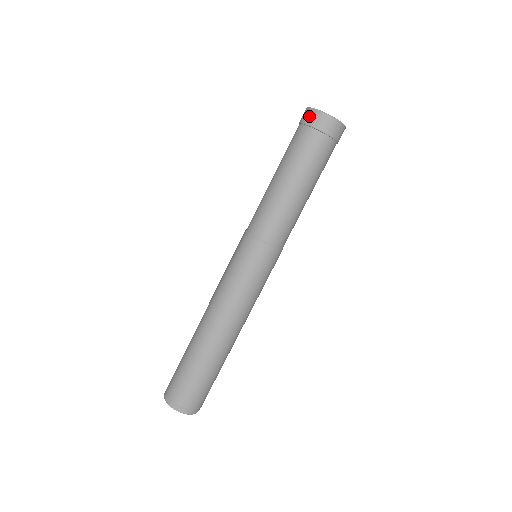
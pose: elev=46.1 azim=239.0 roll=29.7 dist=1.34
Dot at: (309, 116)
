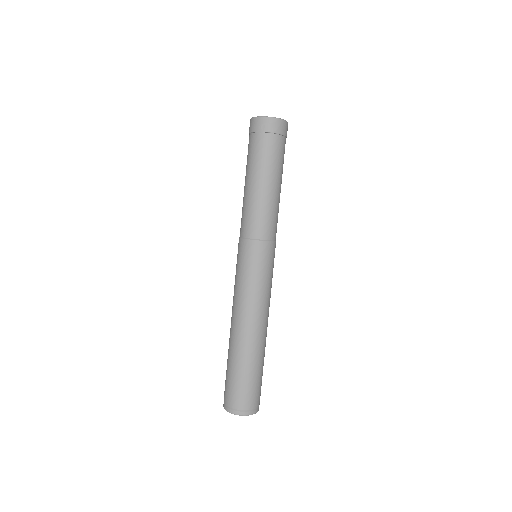
Dot at: (252, 125)
